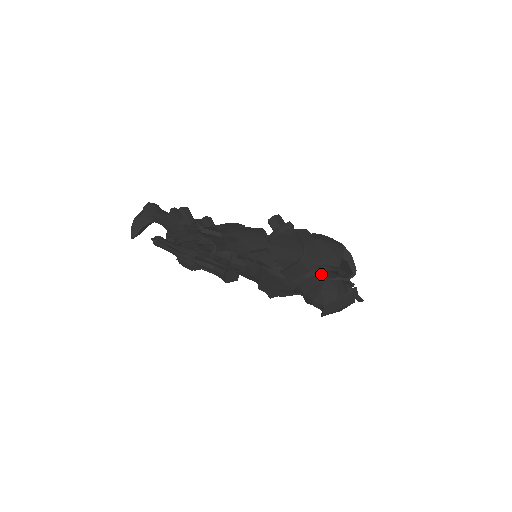
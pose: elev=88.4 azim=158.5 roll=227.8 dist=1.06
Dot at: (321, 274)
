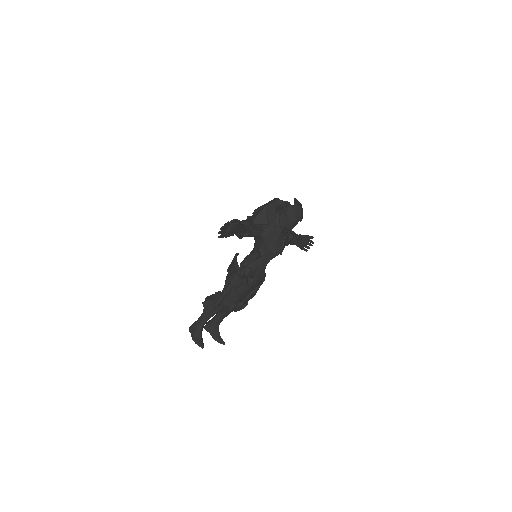
Dot at: (280, 211)
